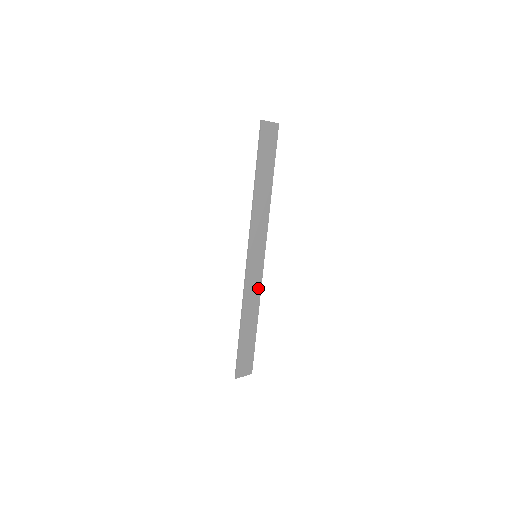
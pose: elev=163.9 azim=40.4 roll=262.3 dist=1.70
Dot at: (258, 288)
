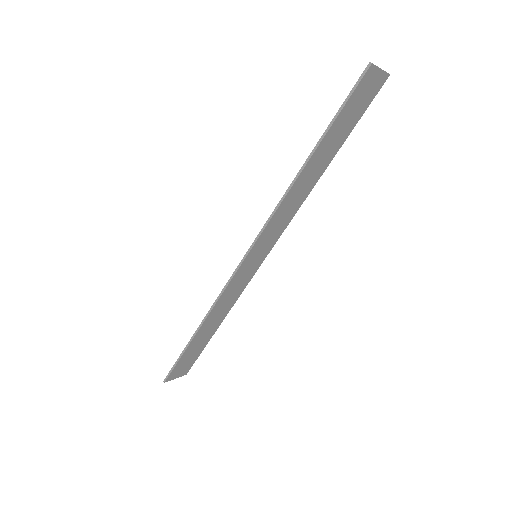
Dot at: (239, 291)
